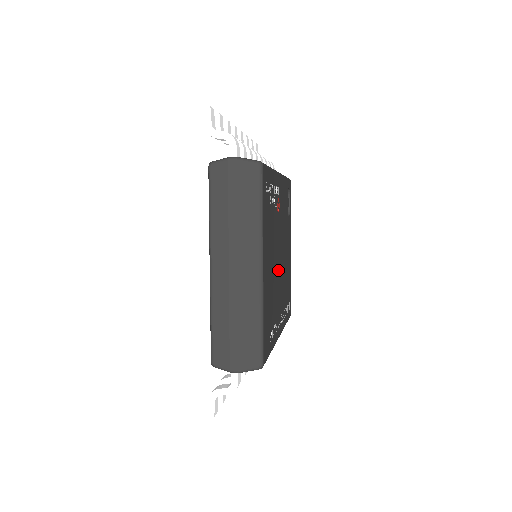
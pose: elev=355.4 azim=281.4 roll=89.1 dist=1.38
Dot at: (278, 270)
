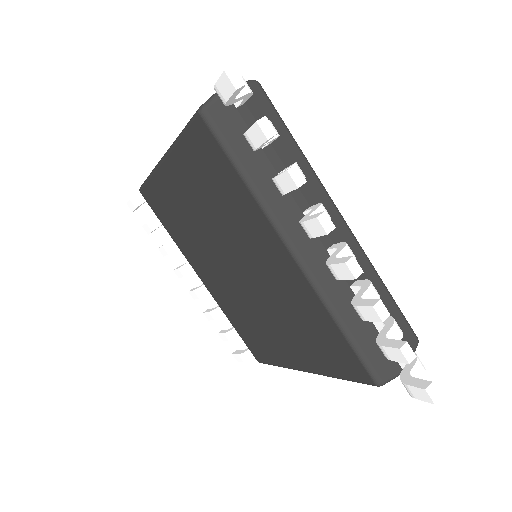
Dot at: occluded
